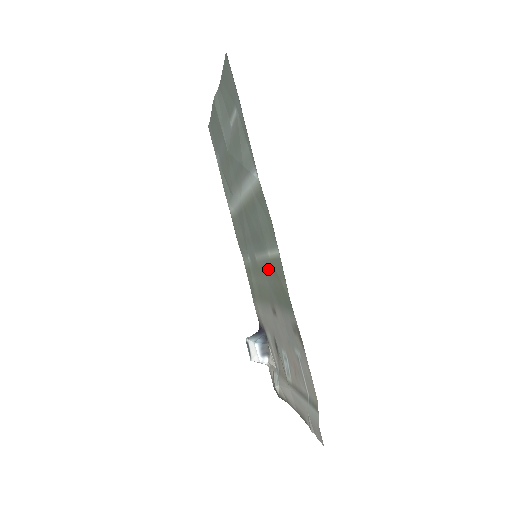
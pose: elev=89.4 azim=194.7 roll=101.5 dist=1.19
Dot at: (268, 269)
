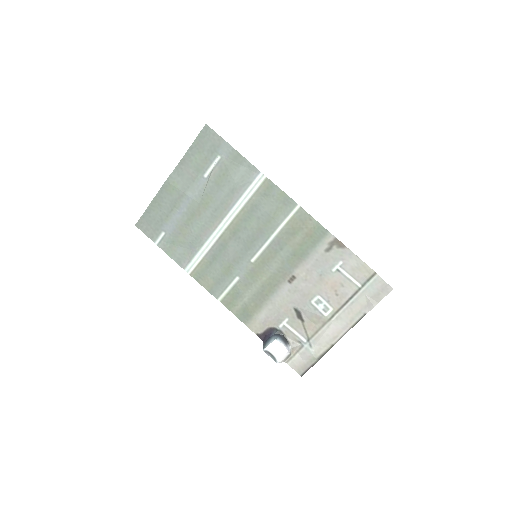
Dot at: (280, 244)
